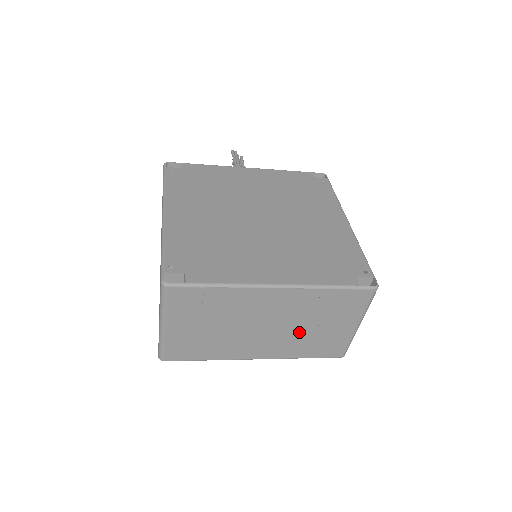
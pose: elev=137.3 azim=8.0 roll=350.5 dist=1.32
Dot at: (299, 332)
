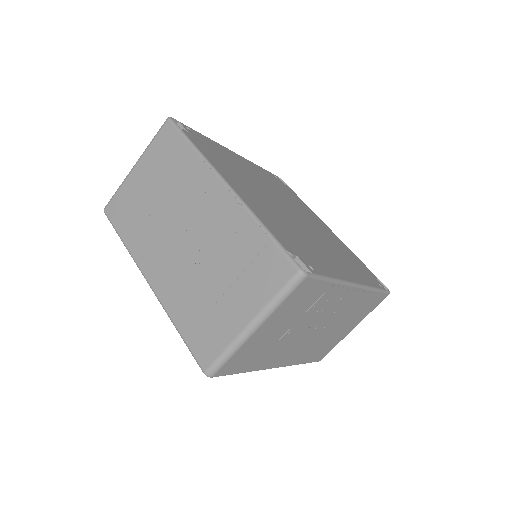
Dot at: (200, 274)
